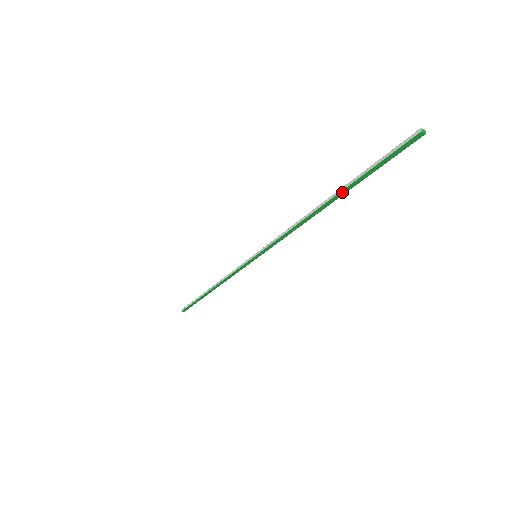
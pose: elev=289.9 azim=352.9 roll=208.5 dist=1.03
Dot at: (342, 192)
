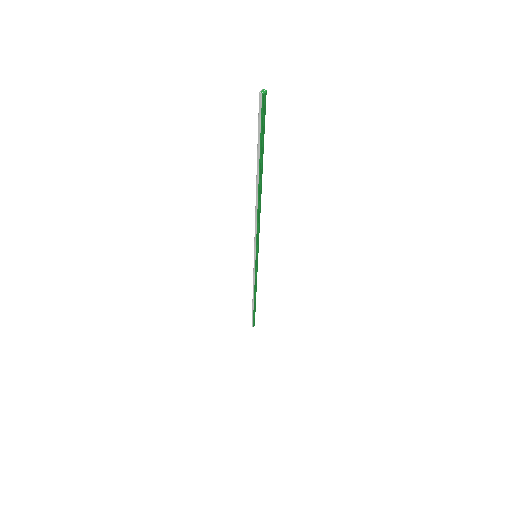
Dot at: (260, 173)
